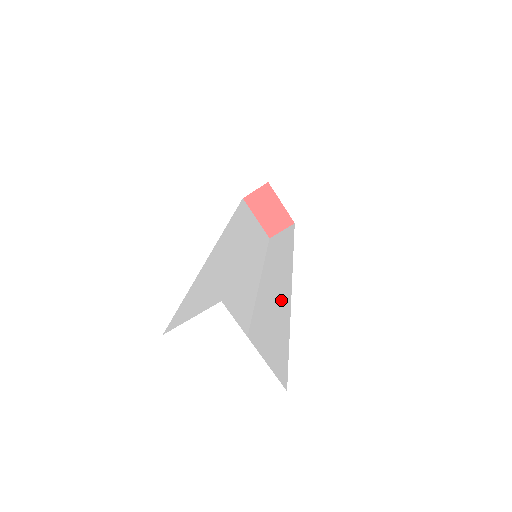
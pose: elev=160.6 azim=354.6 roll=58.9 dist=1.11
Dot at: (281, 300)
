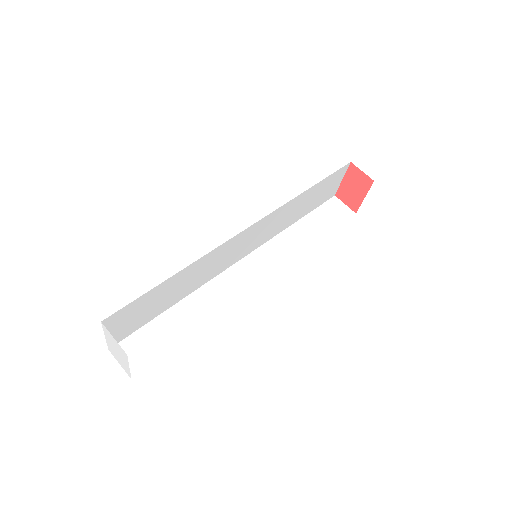
Dot at: (226, 299)
